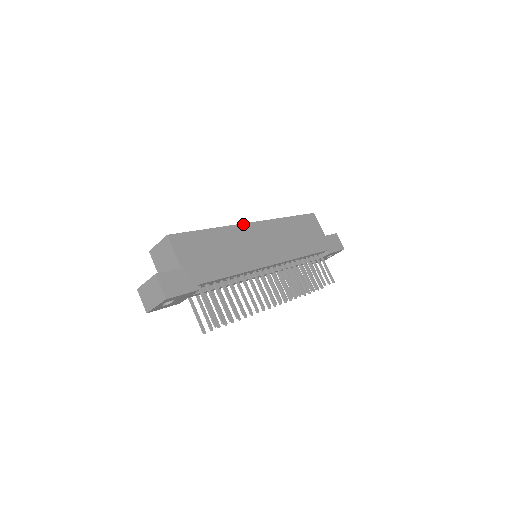
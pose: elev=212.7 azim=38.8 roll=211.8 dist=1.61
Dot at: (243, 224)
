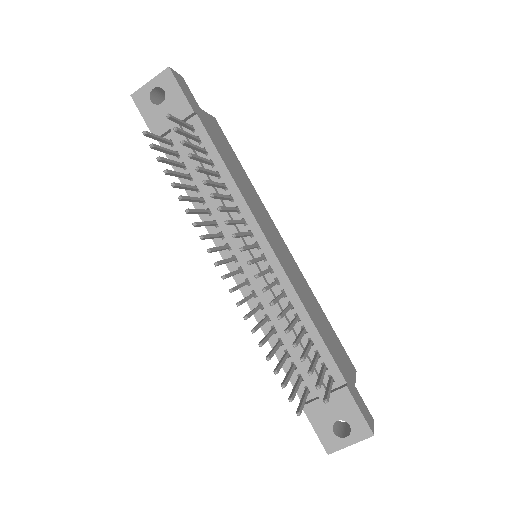
Dot at: (274, 224)
